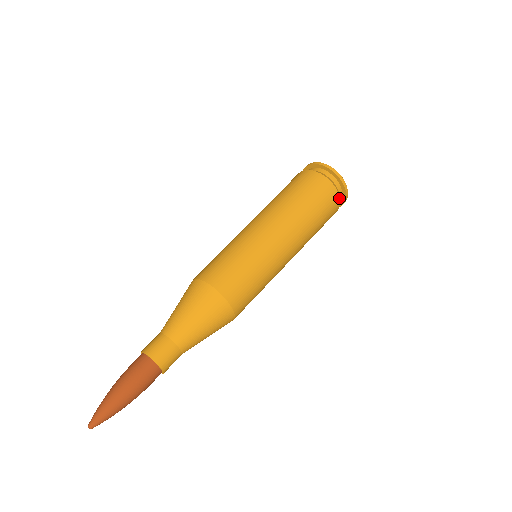
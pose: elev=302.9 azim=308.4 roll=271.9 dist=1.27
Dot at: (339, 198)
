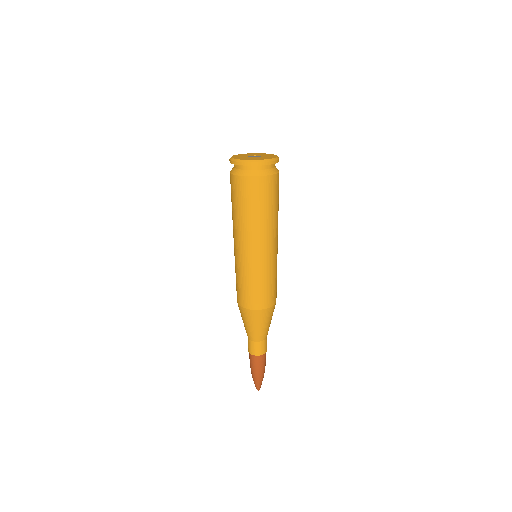
Dot at: (277, 174)
